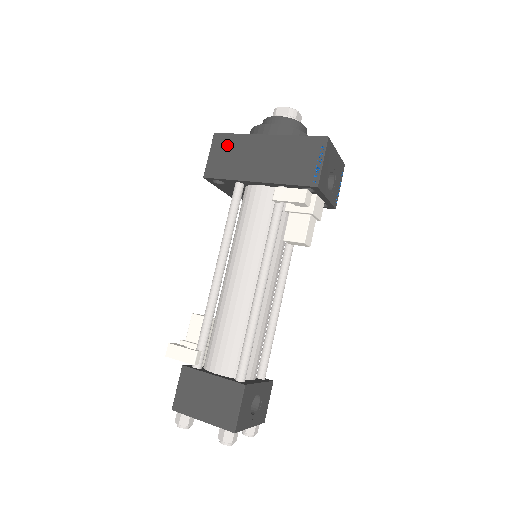
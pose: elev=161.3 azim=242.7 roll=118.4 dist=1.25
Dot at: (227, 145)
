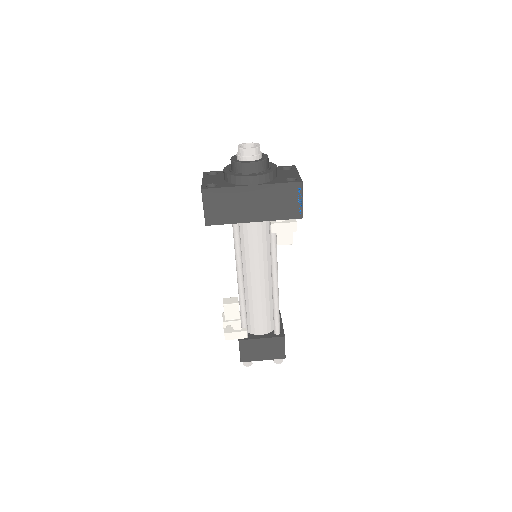
Dot at: (218, 198)
